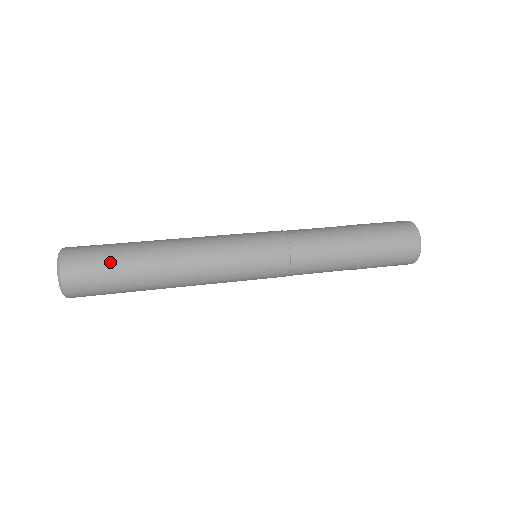
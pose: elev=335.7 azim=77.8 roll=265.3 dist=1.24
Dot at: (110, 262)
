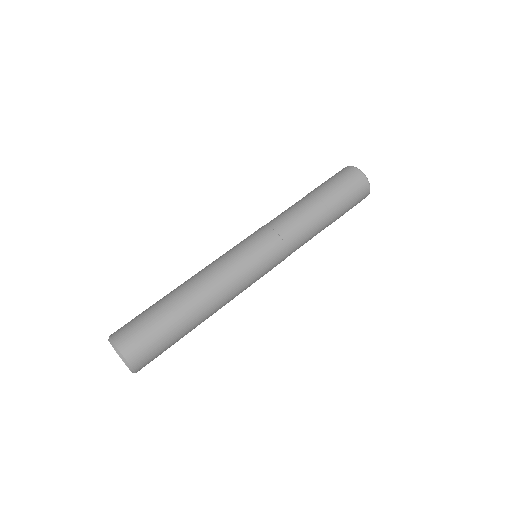
Dot at: (157, 327)
